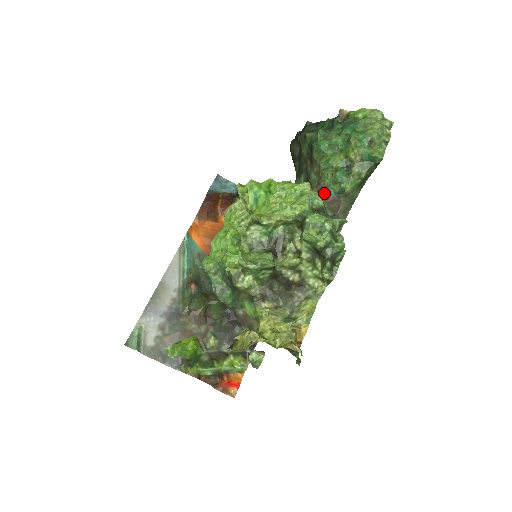
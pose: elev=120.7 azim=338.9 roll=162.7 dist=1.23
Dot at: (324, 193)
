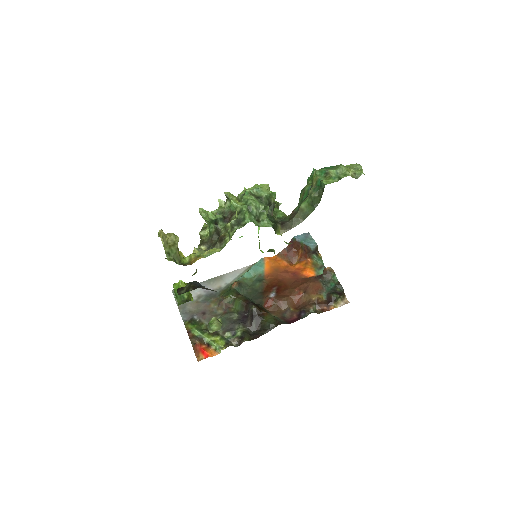
Dot at: (294, 209)
